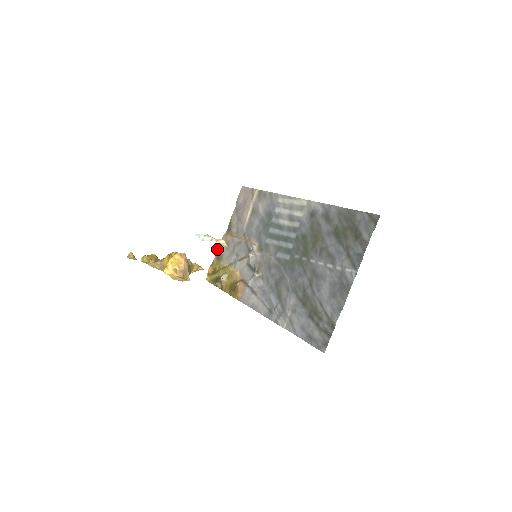
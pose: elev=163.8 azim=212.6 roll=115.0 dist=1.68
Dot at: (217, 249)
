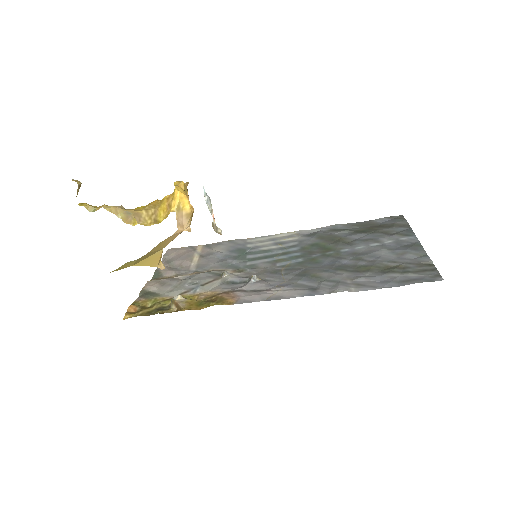
Dot at: (140, 291)
